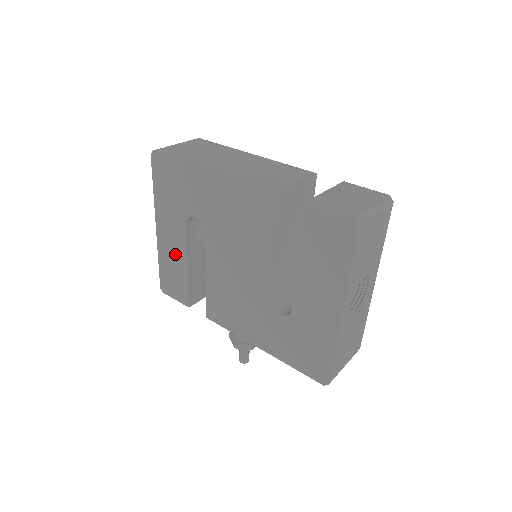
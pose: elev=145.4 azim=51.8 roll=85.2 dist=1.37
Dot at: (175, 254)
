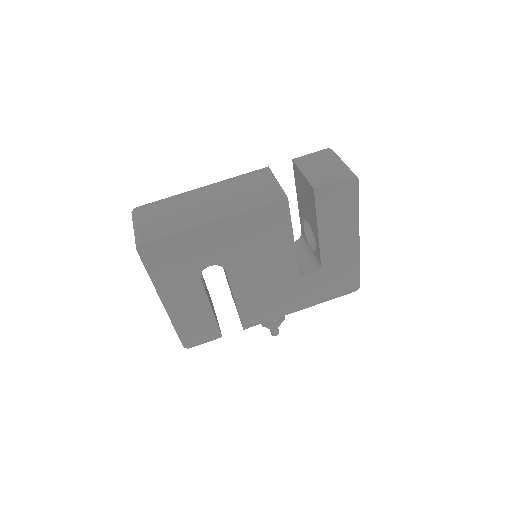
Dot at: (194, 309)
